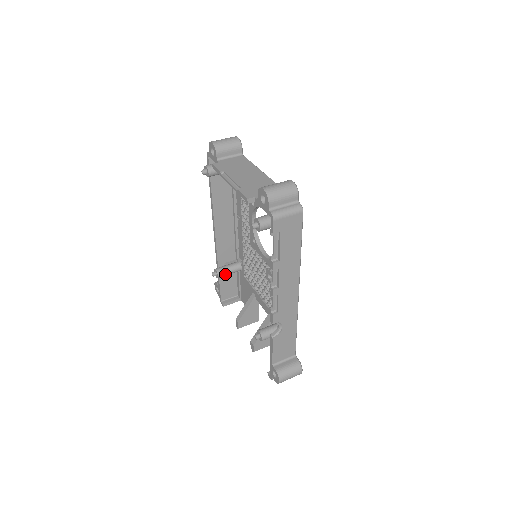
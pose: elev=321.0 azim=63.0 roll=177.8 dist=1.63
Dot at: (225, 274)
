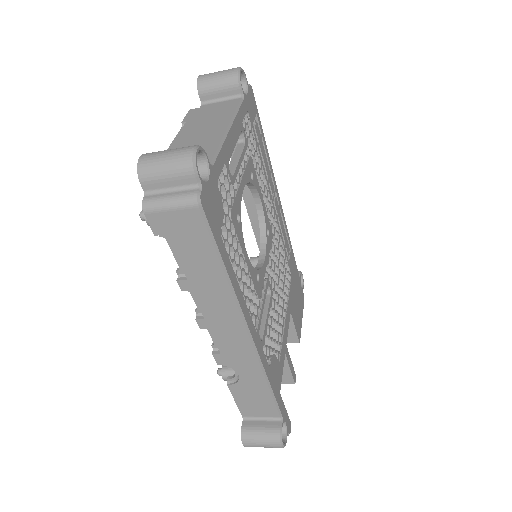
Dot at: occluded
